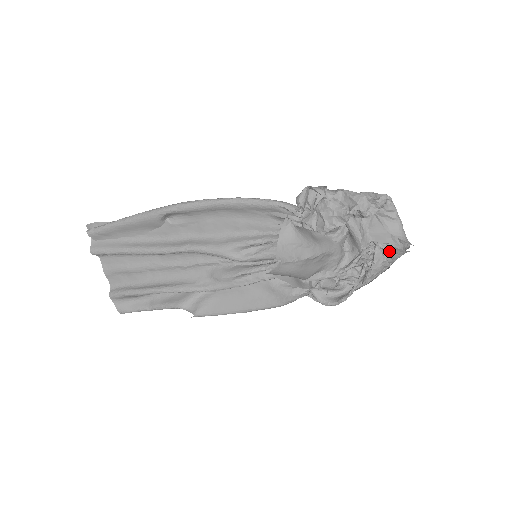
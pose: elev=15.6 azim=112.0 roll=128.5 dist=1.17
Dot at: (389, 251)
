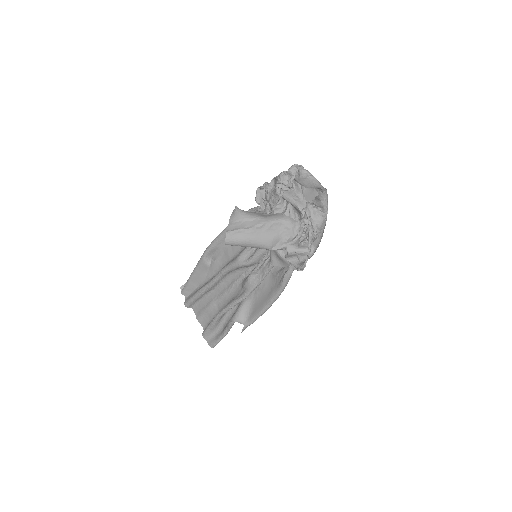
Dot at: (317, 202)
